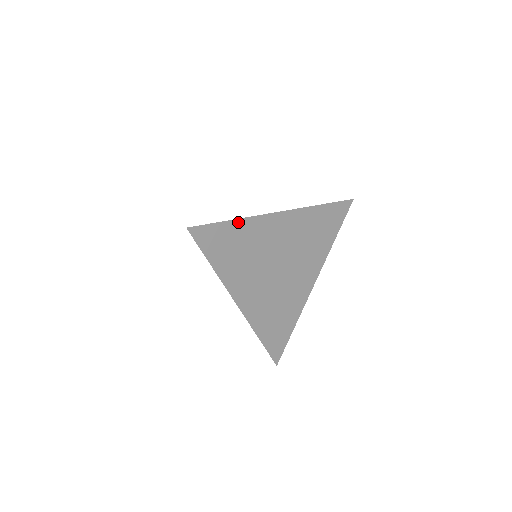
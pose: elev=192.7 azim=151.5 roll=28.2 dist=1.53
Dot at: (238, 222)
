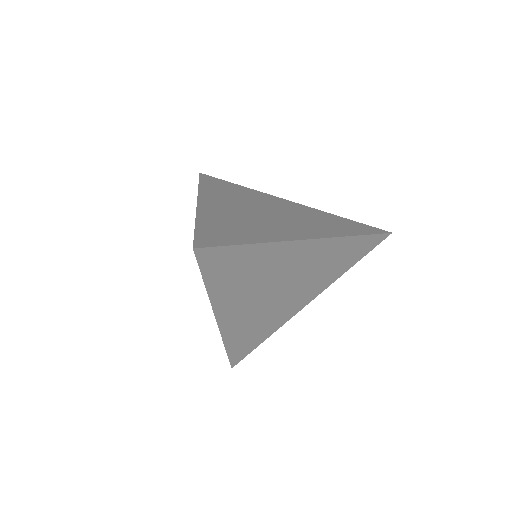
Dot at: (257, 246)
